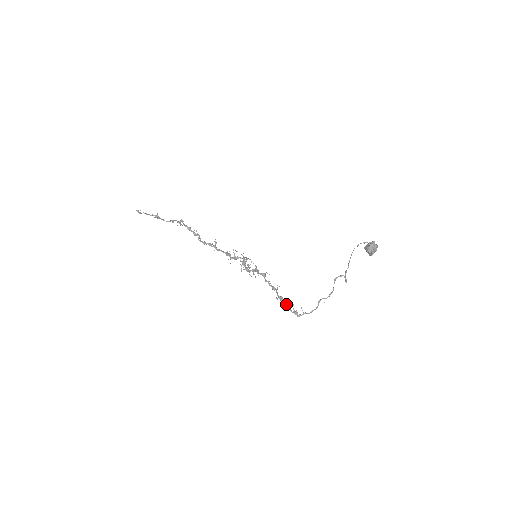
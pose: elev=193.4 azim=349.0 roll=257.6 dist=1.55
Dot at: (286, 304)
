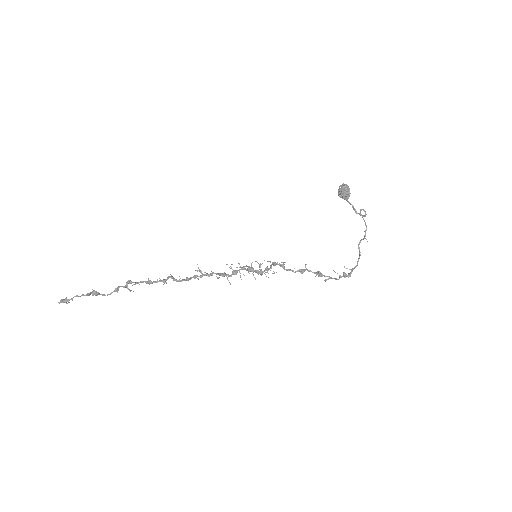
Dot at: (326, 276)
